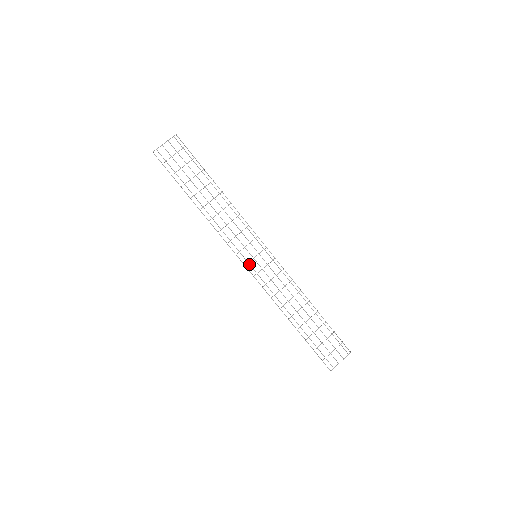
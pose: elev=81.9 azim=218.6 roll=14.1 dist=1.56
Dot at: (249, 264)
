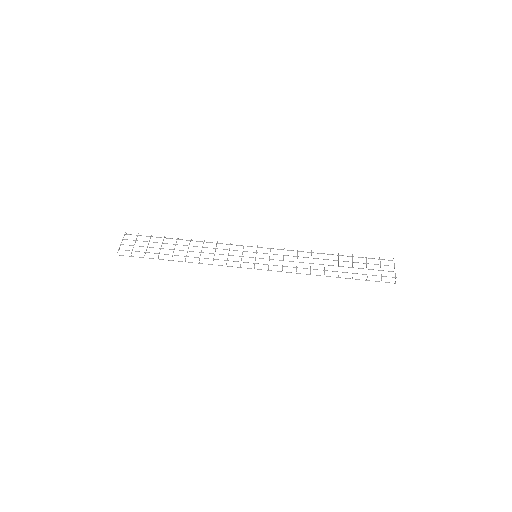
Dot at: occluded
